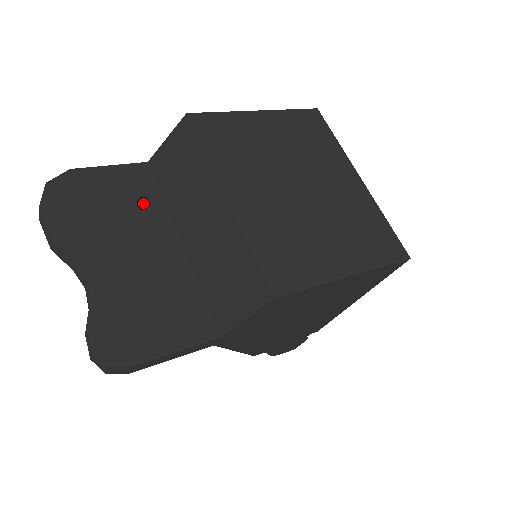
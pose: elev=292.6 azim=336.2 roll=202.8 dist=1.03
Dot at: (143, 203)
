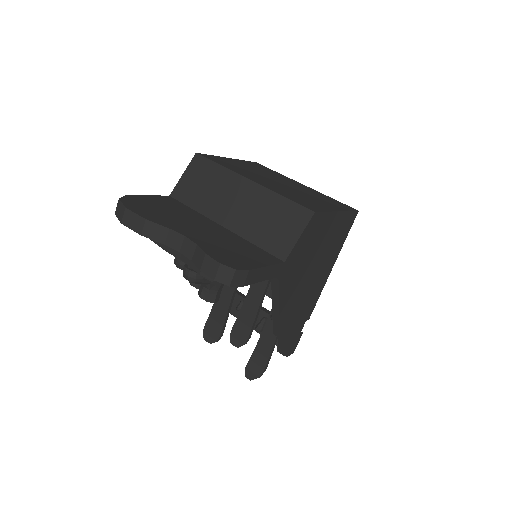
Dot at: (184, 211)
